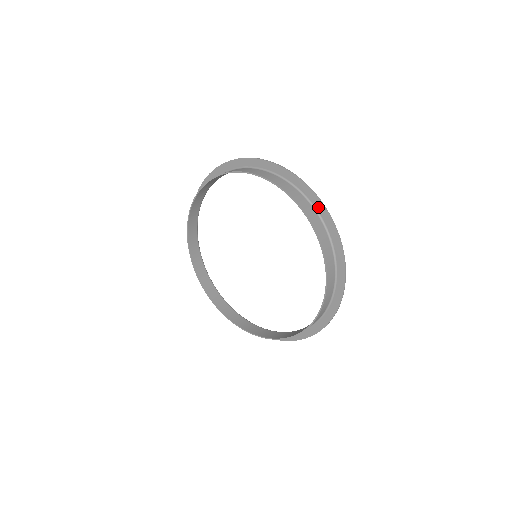
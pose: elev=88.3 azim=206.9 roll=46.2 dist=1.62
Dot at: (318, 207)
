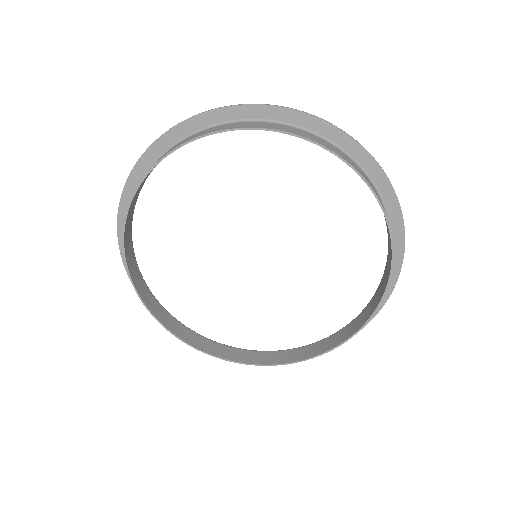
Dot at: occluded
